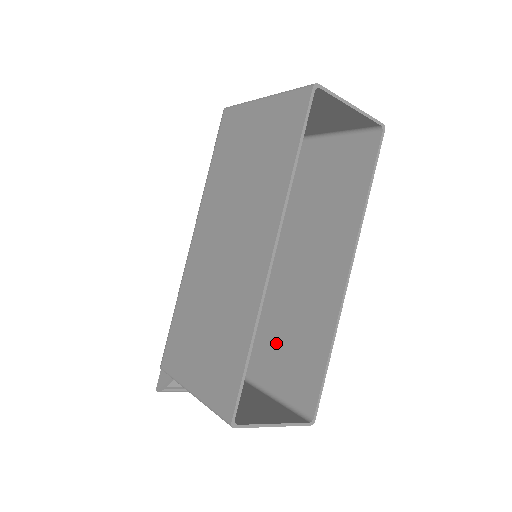
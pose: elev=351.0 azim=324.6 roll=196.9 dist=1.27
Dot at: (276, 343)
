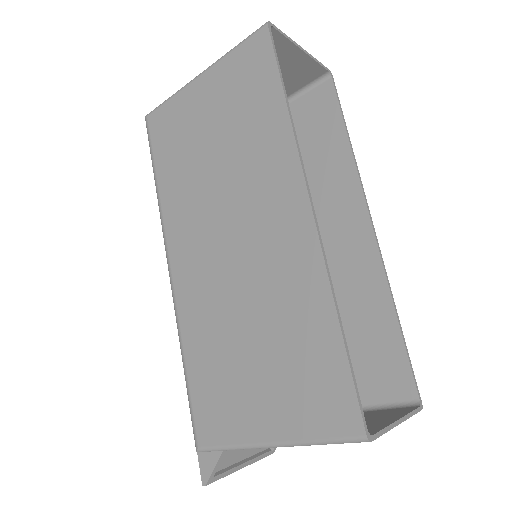
Dot at: occluded
